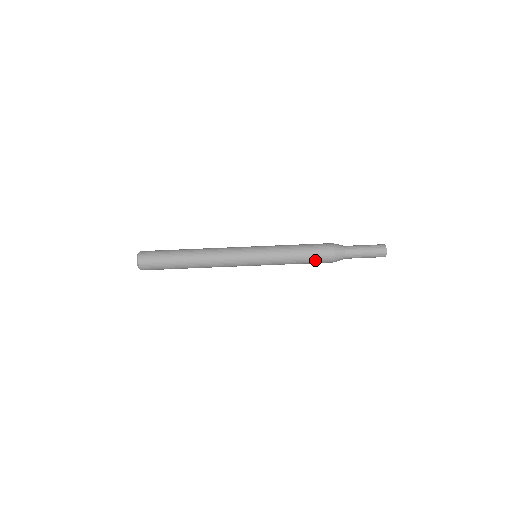
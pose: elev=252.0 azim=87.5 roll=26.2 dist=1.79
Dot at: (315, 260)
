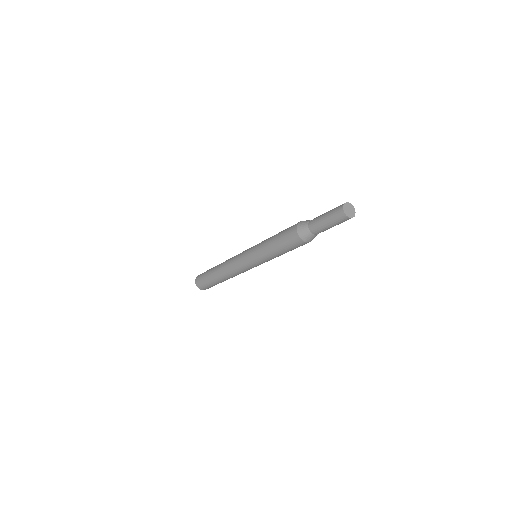
Dot at: occluded
